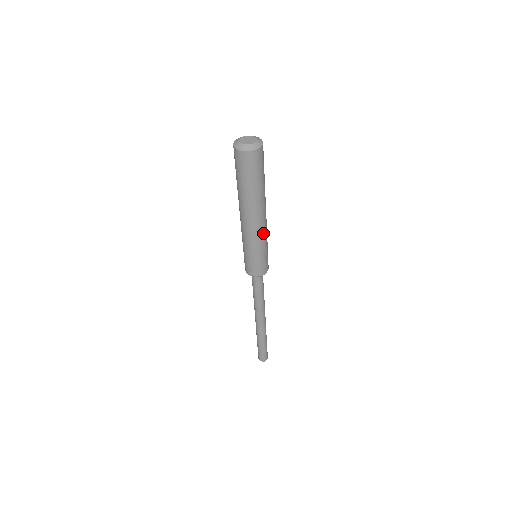
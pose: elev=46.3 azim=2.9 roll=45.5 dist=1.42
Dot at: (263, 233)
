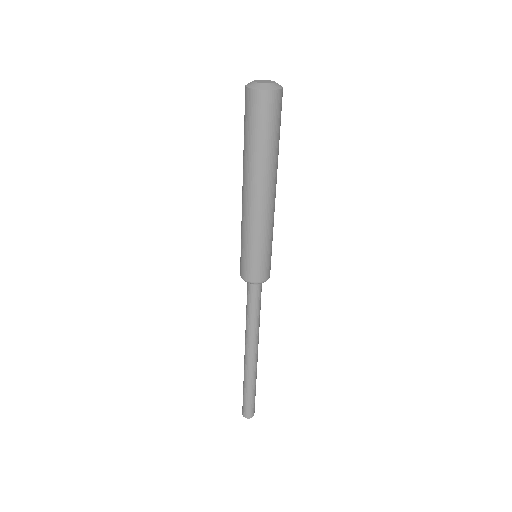
Dot at: (268, 219)
